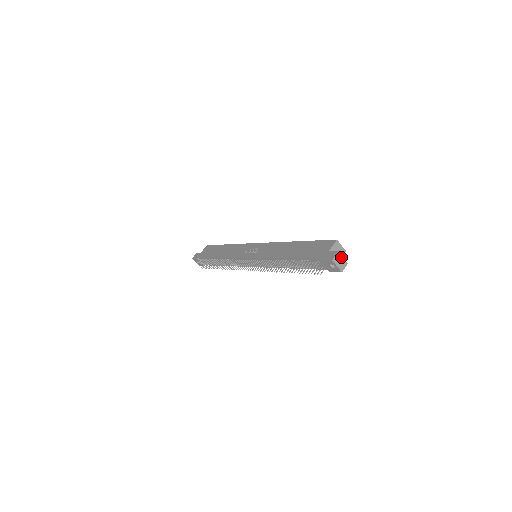
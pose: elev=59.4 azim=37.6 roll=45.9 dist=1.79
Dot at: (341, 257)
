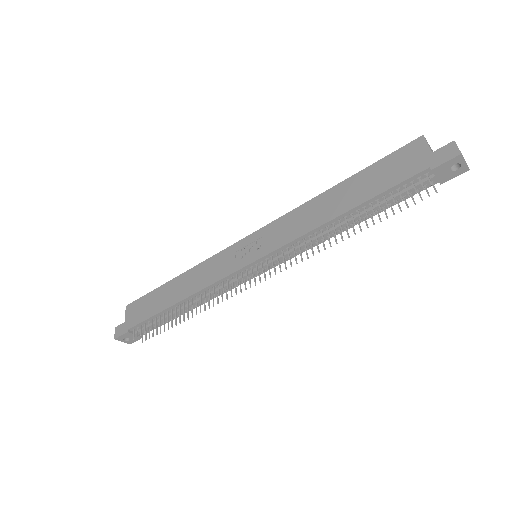
Dot at: occluded
